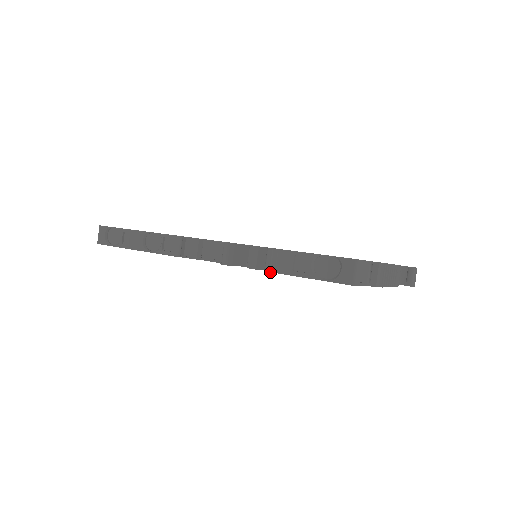
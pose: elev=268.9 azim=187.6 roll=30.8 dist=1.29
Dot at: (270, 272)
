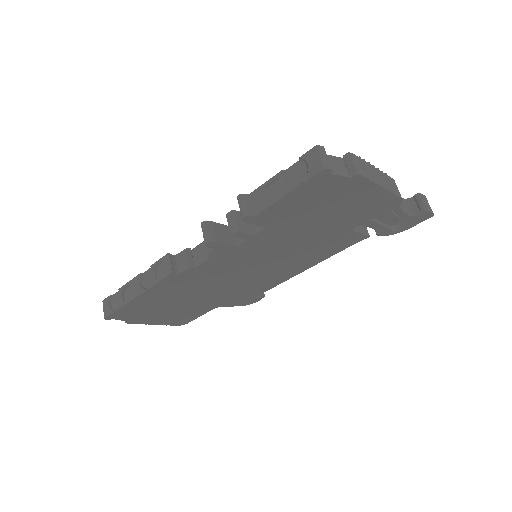
Dot at: (247, 216)
